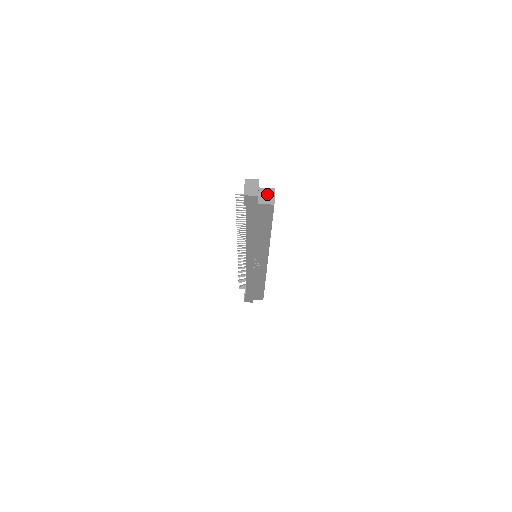
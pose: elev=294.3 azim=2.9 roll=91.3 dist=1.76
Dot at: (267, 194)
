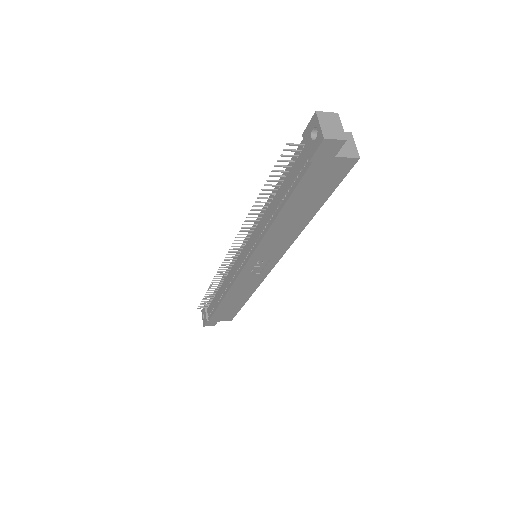
Dot at: occluded
